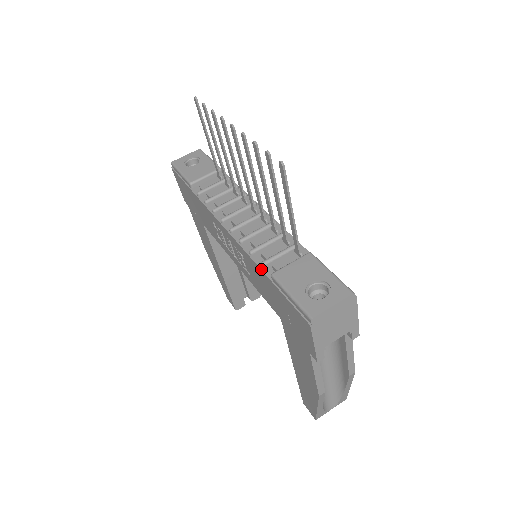
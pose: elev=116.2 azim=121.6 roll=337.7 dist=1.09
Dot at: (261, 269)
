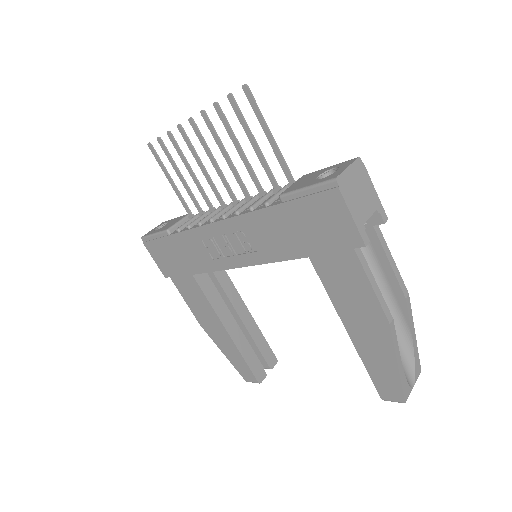
Dot at: (267, 207)
